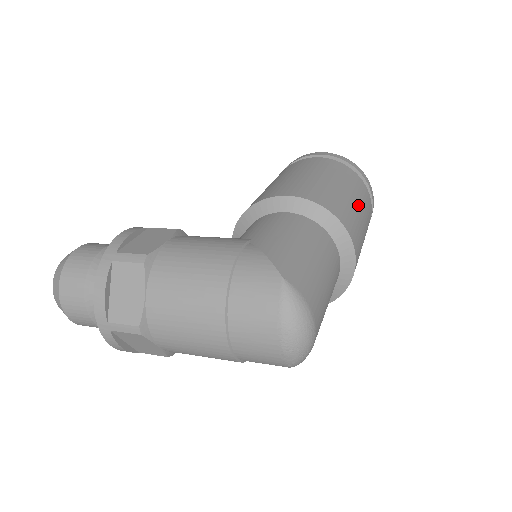
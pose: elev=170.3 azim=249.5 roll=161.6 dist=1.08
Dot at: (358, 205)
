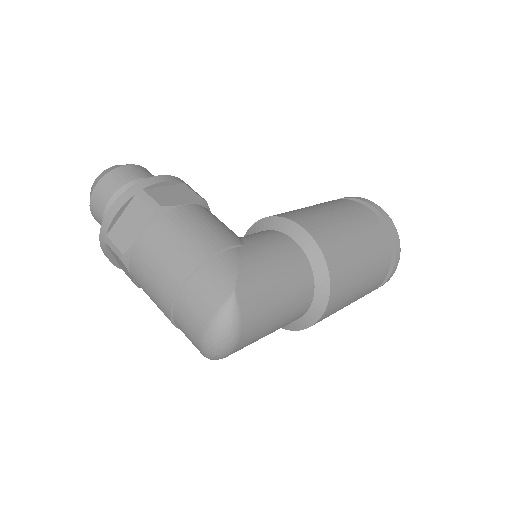
Dot at: (365, 270)
